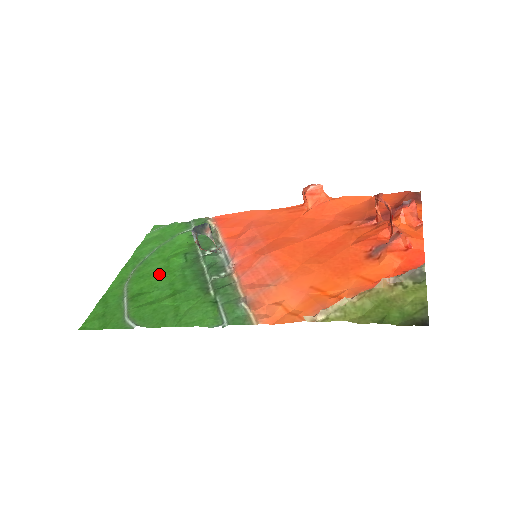
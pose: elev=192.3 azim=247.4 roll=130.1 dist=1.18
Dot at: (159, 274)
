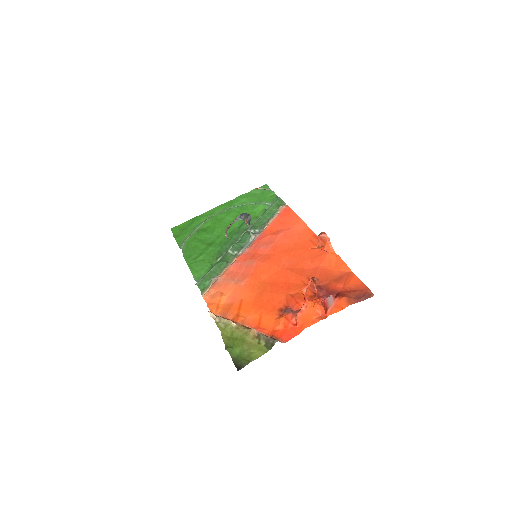
Dot at: (223, 225)
